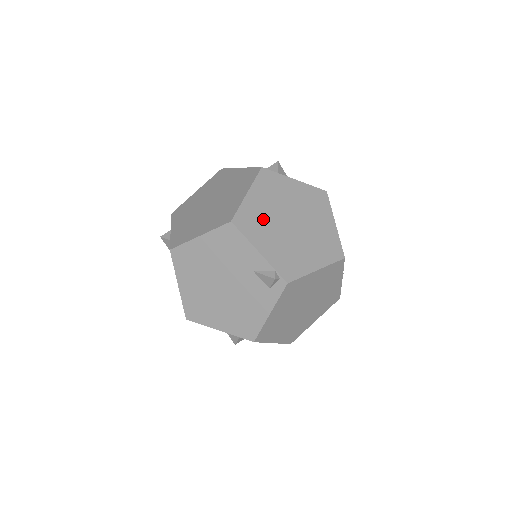
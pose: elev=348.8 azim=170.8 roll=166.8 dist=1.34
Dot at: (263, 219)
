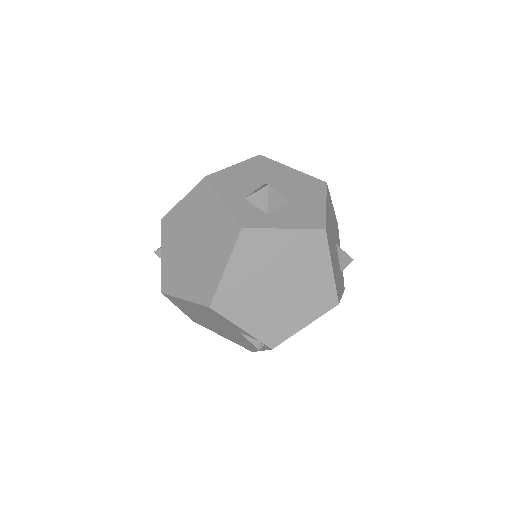
Dot at: (245, 293)
